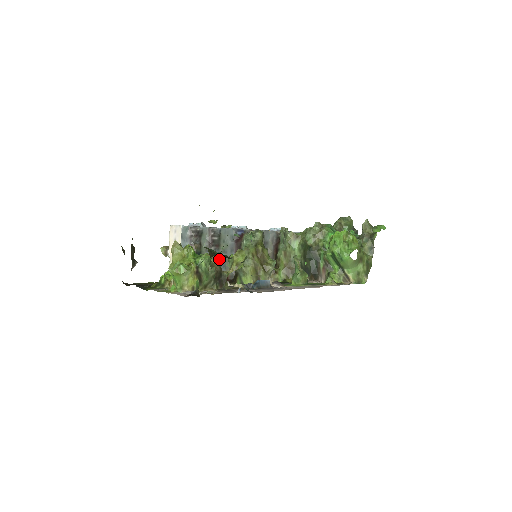
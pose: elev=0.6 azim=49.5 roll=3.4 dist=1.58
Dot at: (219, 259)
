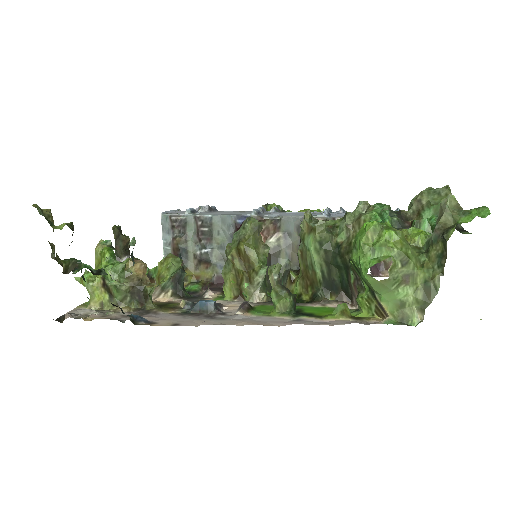
Dot at: (213, 257)
